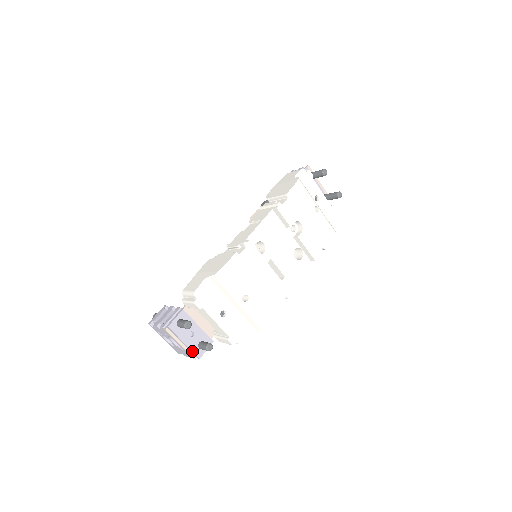
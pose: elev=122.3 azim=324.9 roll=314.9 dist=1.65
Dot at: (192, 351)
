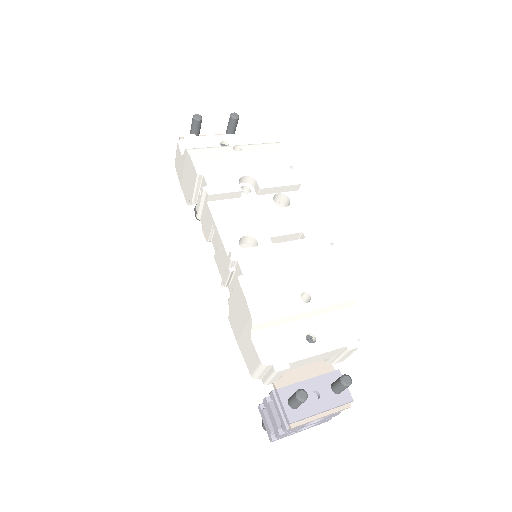
Dot at: (338, 406)
